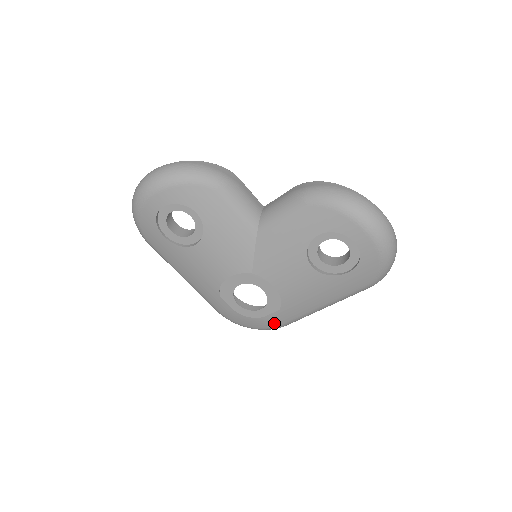
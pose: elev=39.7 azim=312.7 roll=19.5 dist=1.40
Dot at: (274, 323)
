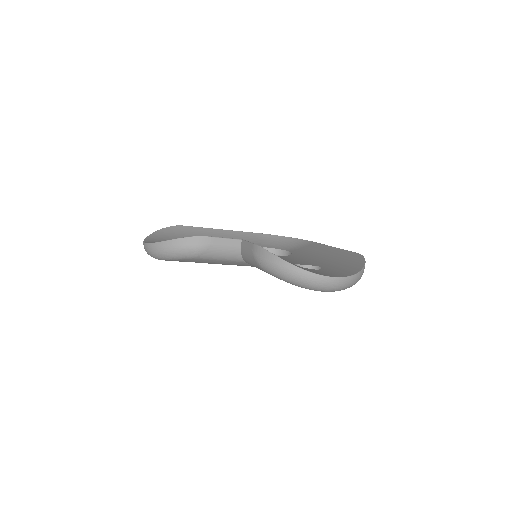
Dot at: occluded
